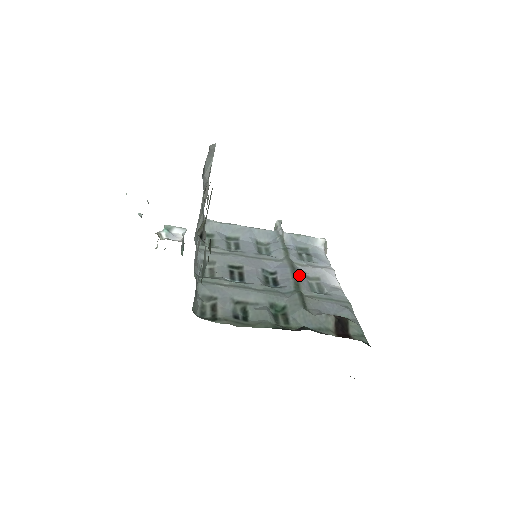
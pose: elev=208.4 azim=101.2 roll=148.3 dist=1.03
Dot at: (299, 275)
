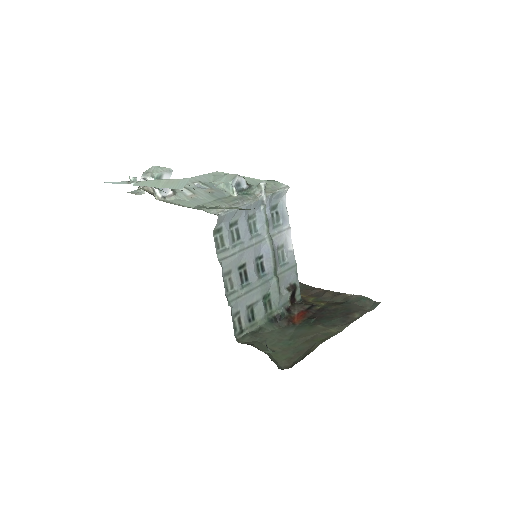
Dot at: (276, 255)
